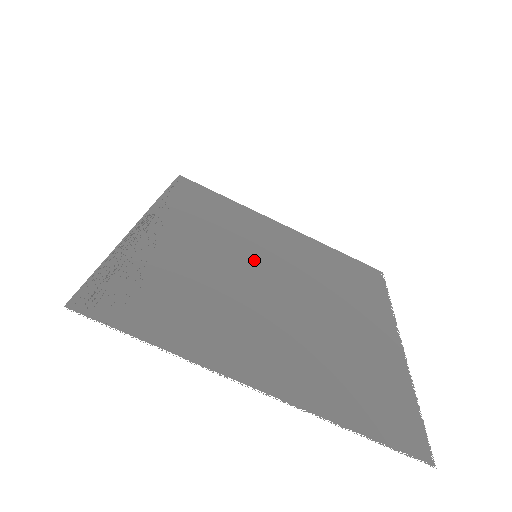
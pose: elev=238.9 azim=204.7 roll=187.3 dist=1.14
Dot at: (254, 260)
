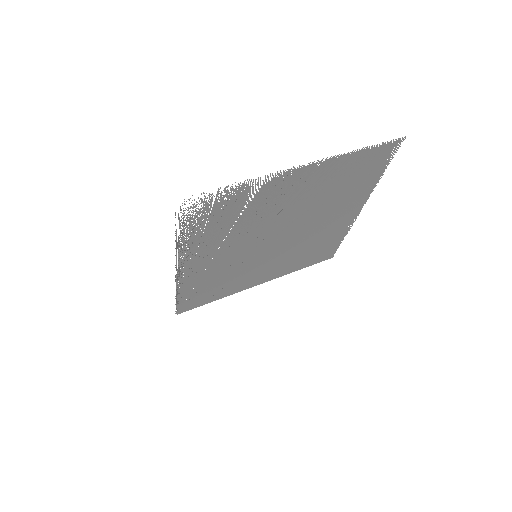
Dot at: (256, 251)
